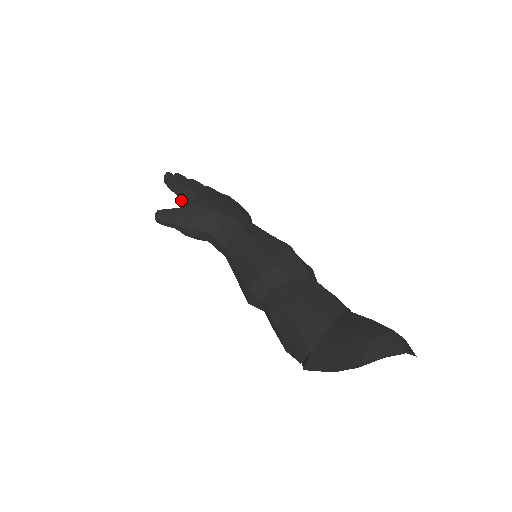
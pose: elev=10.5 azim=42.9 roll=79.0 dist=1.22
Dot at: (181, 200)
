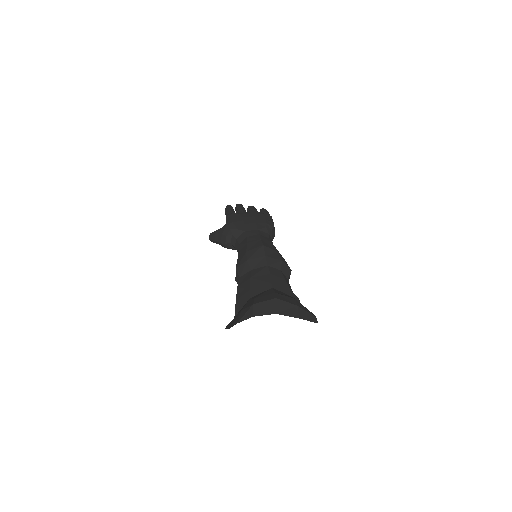
Dot at: occluded
